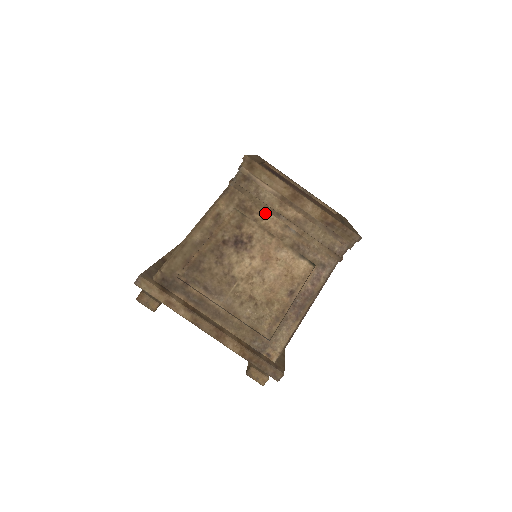
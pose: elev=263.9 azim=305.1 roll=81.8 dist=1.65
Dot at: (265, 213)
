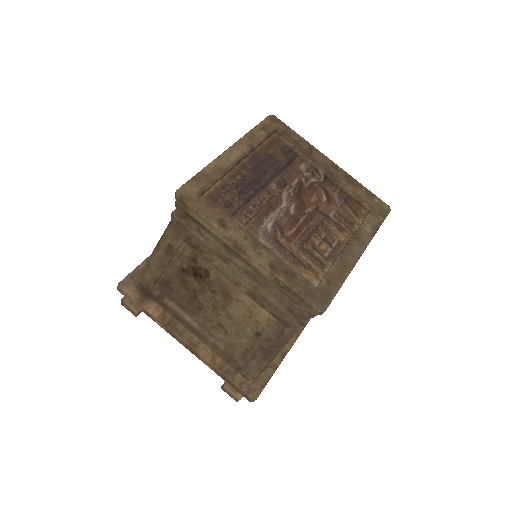
Dot at: (214, 255)
